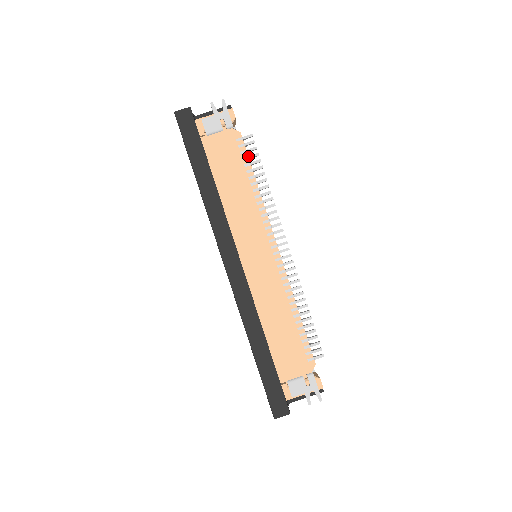
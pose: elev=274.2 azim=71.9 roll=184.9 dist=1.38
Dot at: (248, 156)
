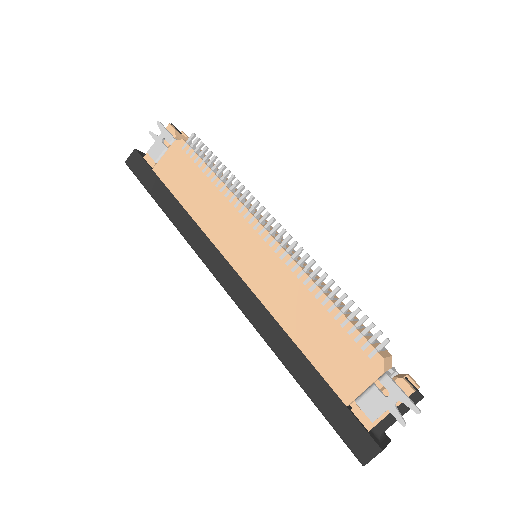
Dot at: (198, 156)
